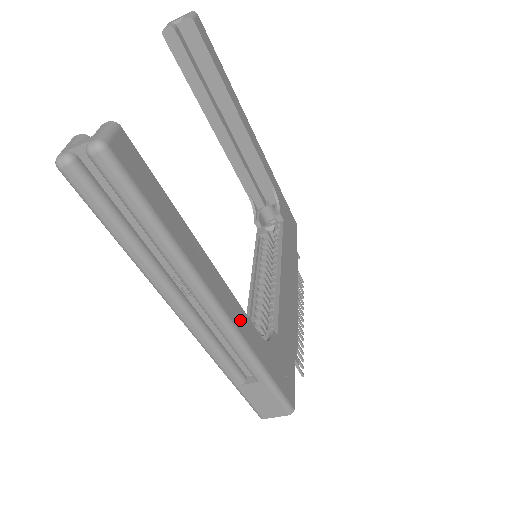
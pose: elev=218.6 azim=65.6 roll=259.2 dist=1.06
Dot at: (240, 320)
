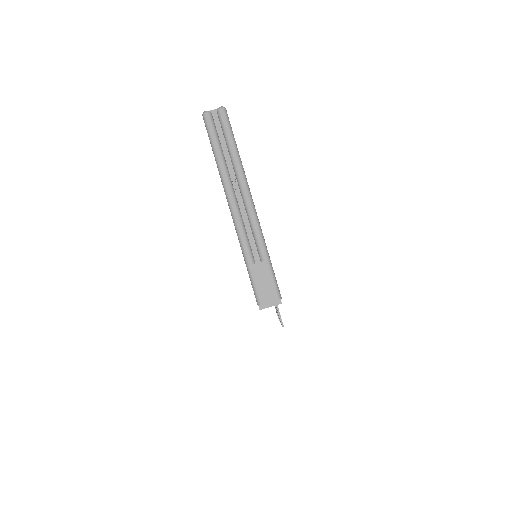
Dot at: occluded
